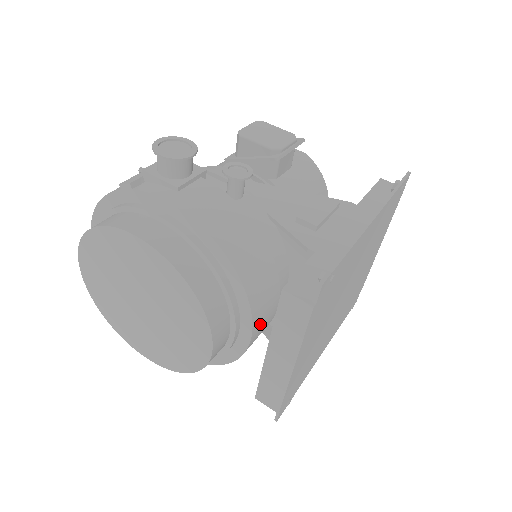
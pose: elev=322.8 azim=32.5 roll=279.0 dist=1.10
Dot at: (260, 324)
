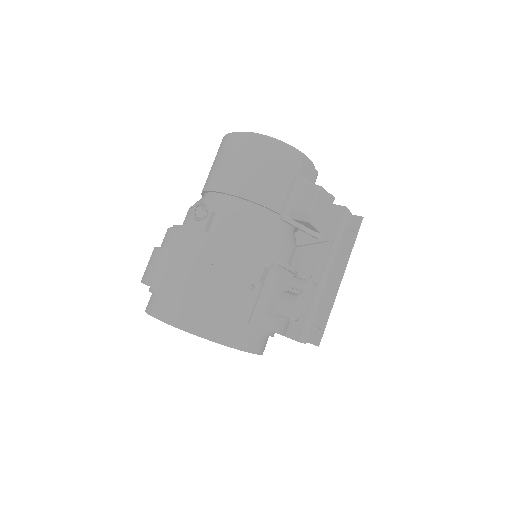
Dot at: occluded
